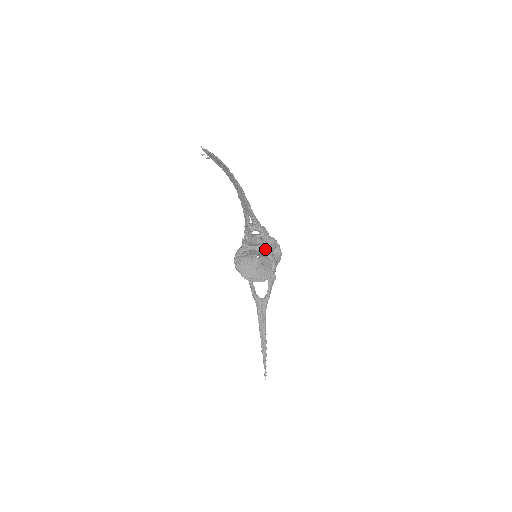
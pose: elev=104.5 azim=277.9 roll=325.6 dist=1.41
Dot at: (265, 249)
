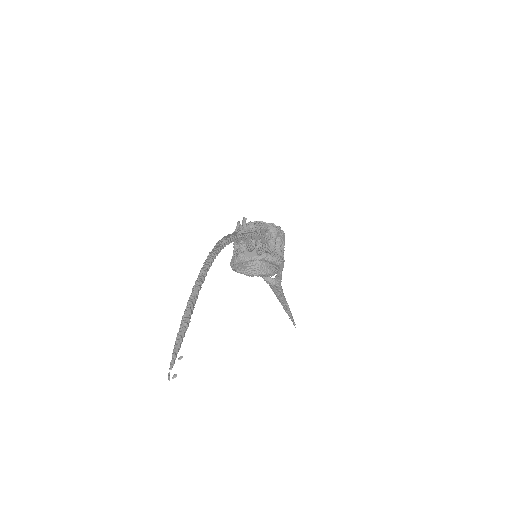
Dot at: (266, 257)
